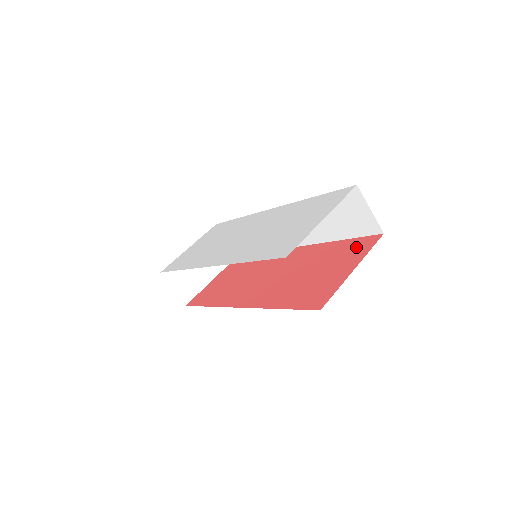
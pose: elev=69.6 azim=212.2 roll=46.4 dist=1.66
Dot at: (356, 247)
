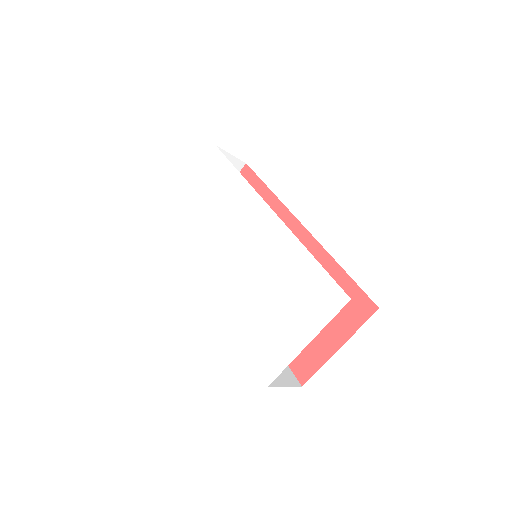
Dot at: (350, 305)
